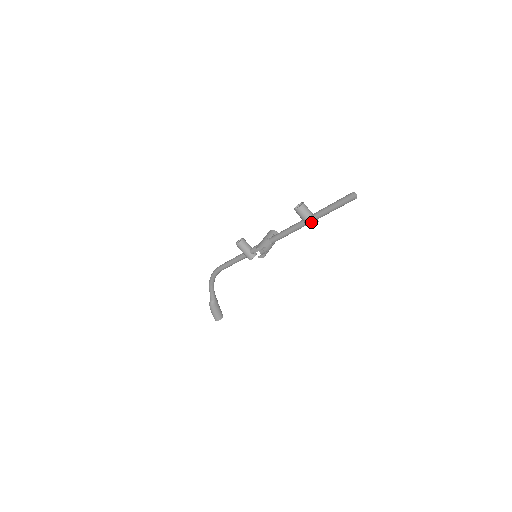
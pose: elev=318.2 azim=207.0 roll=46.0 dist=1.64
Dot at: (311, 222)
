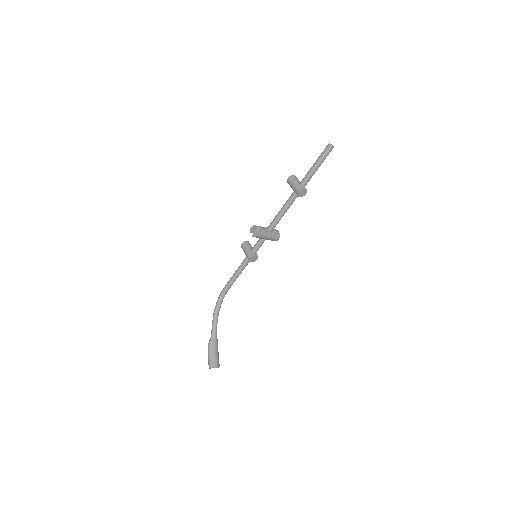
Dot at: (298, 186)
